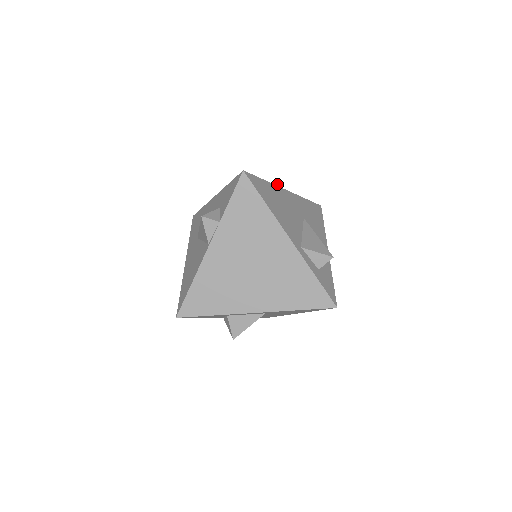
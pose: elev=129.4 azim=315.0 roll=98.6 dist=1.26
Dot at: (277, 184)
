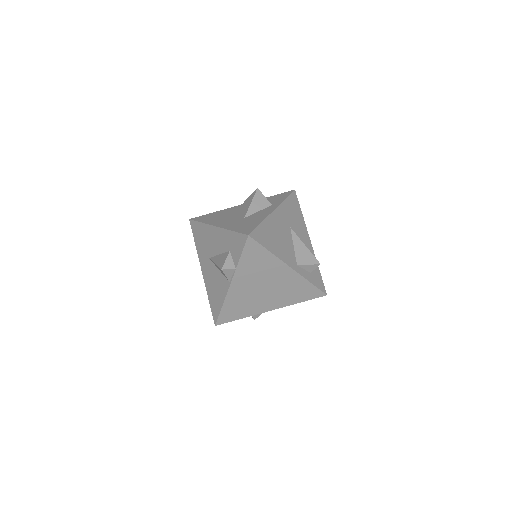
Dot at: (259, 191)
